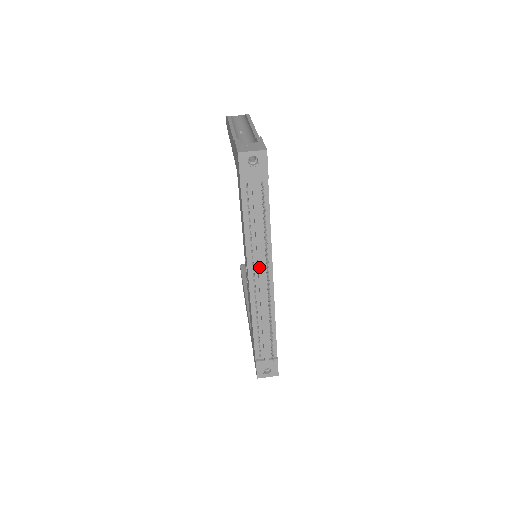
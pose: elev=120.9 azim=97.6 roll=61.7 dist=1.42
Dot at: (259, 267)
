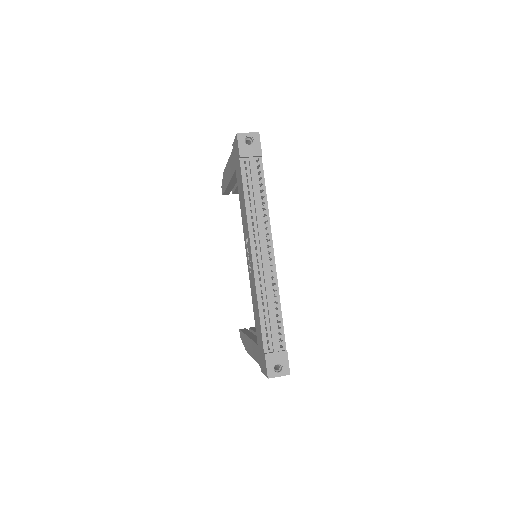
Dot at: (260, 238)
